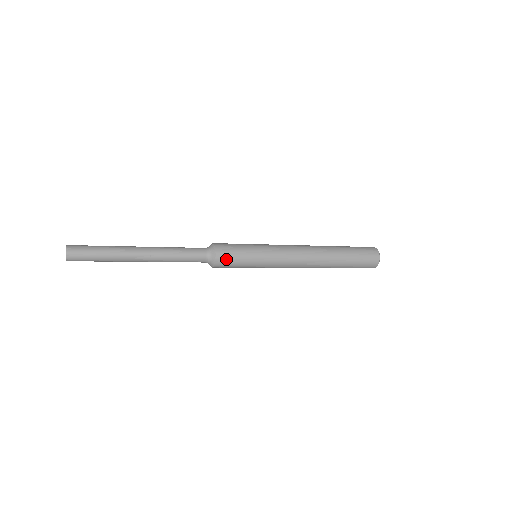
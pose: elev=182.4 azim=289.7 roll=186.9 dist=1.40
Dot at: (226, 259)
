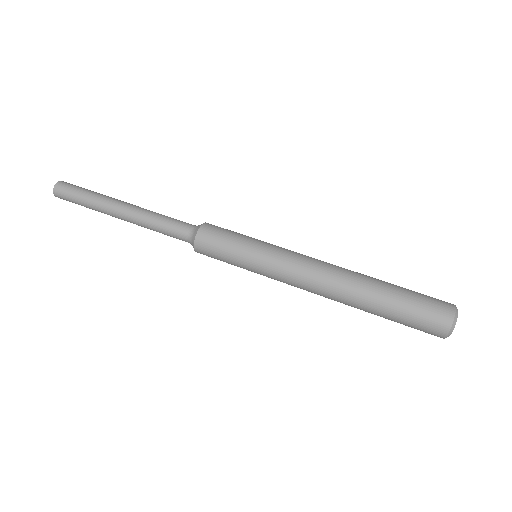
Dot at: occluded
